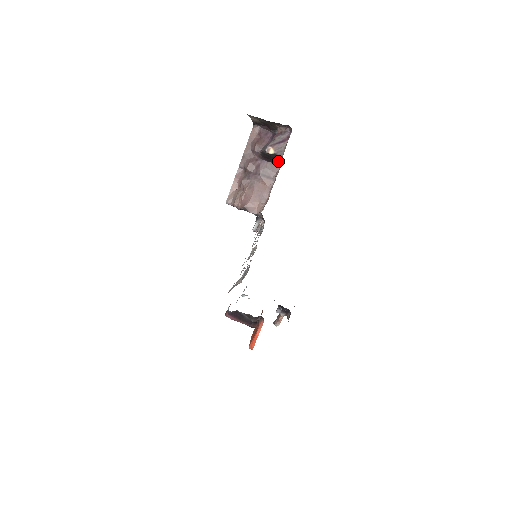
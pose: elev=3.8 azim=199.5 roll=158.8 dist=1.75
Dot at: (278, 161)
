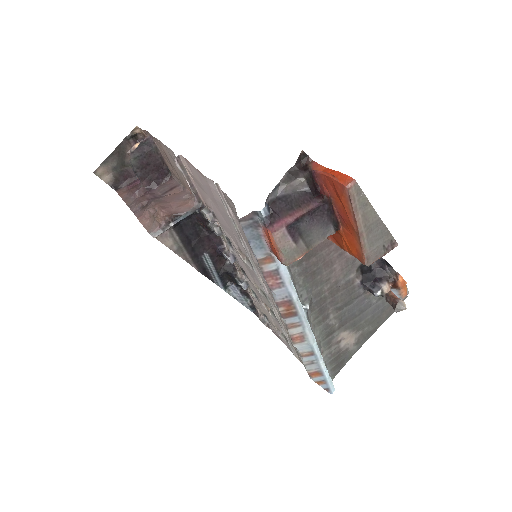
Dot at: (159, 160)
